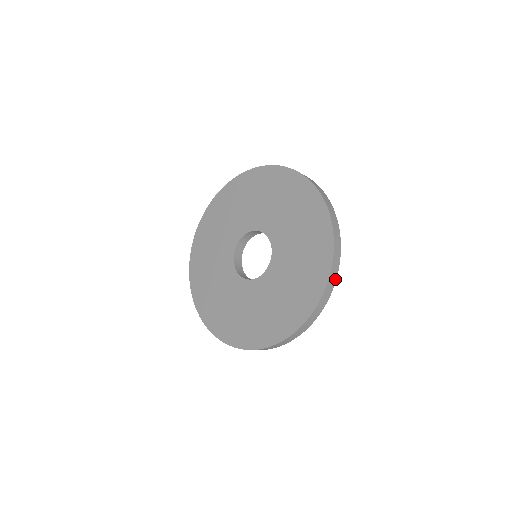
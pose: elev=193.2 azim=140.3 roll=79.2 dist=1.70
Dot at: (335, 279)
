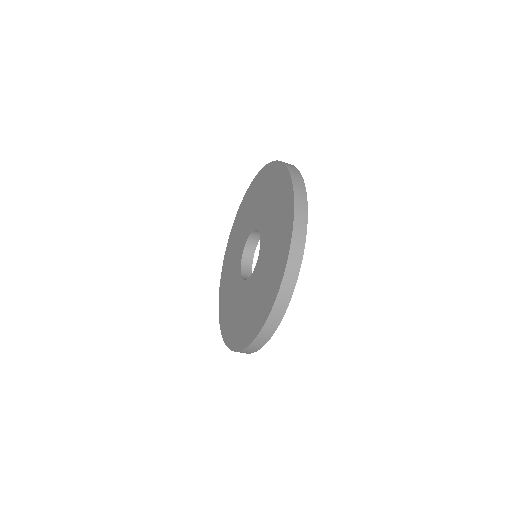
Dot at: (299, 265)
